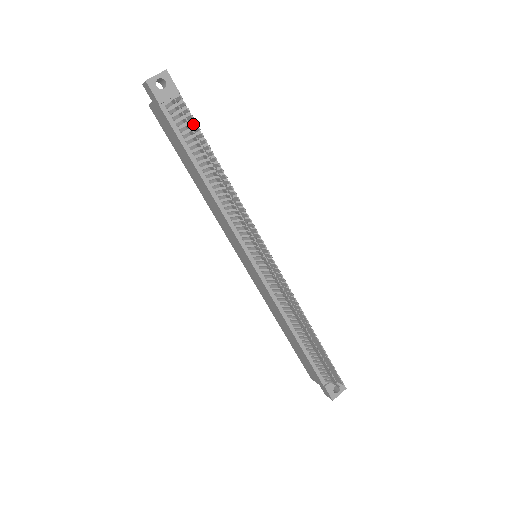
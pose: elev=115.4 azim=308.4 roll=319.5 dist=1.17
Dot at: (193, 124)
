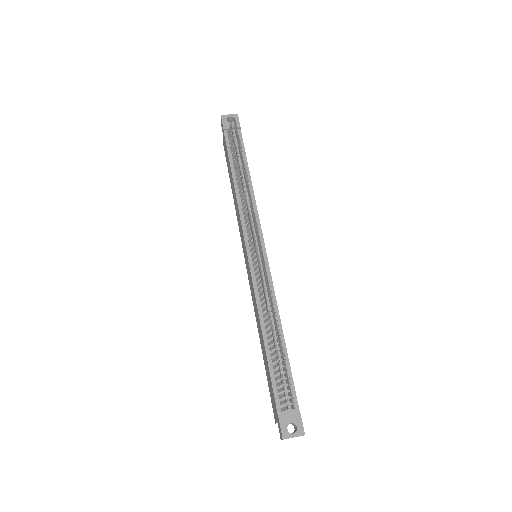
Dot at: (237, 137)
